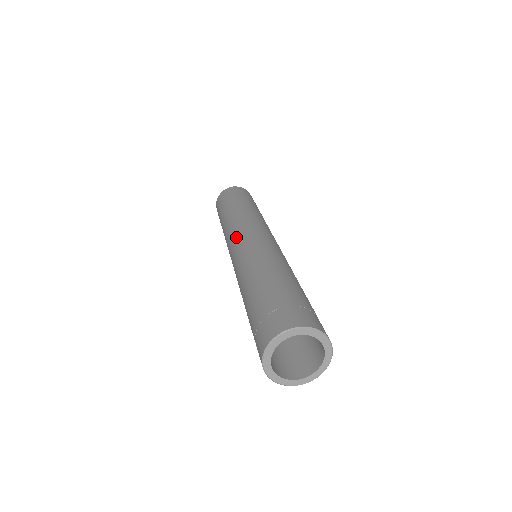
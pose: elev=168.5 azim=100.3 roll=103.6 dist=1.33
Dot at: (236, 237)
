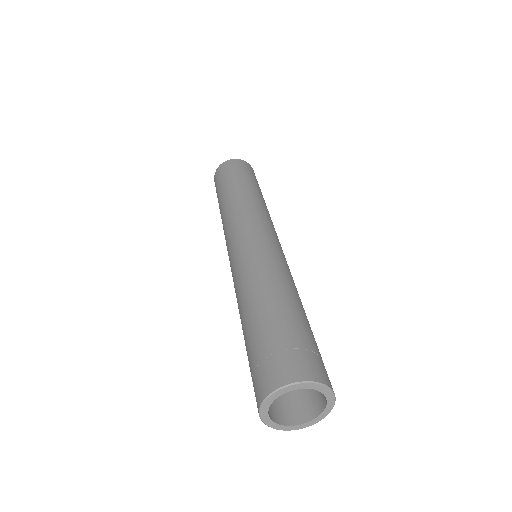
Dot at: (236, 233)
